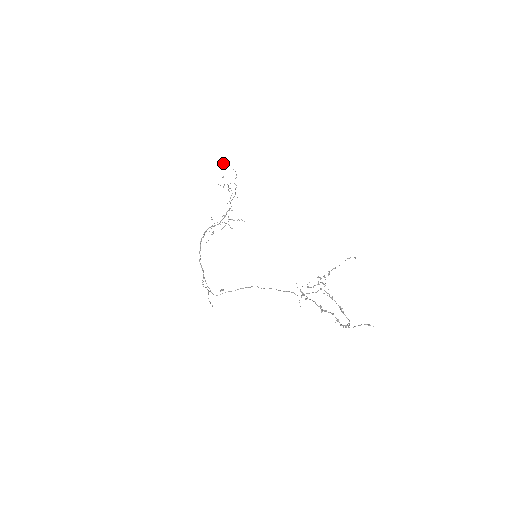
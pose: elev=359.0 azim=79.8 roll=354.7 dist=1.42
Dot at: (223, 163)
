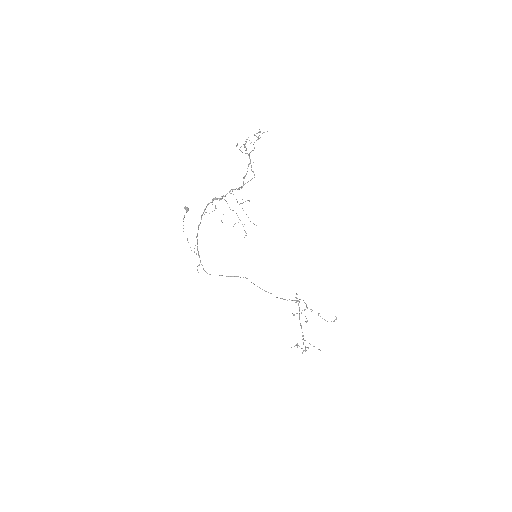
Dot at: (258, 138)
